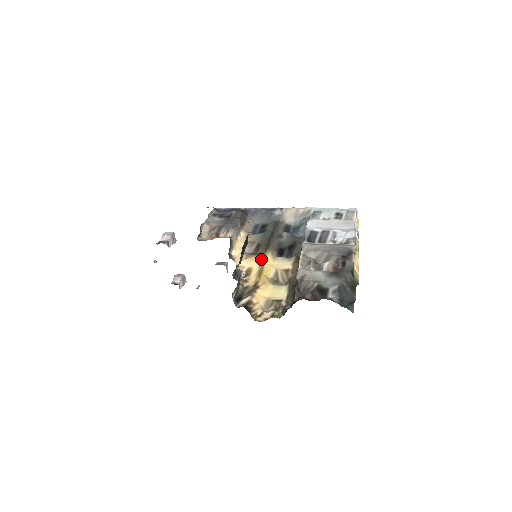
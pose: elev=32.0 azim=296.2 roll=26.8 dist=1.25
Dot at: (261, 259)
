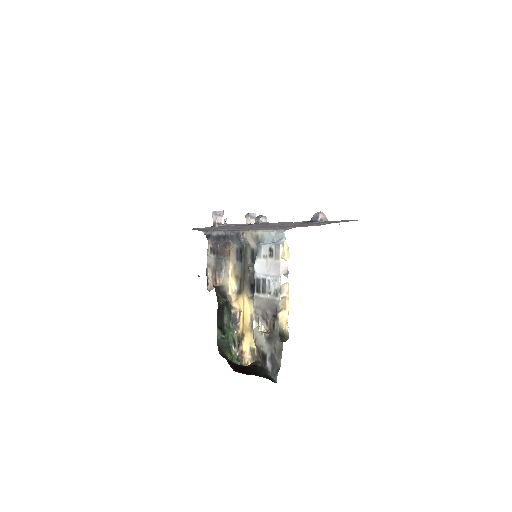
Dot at: (243, 301)
